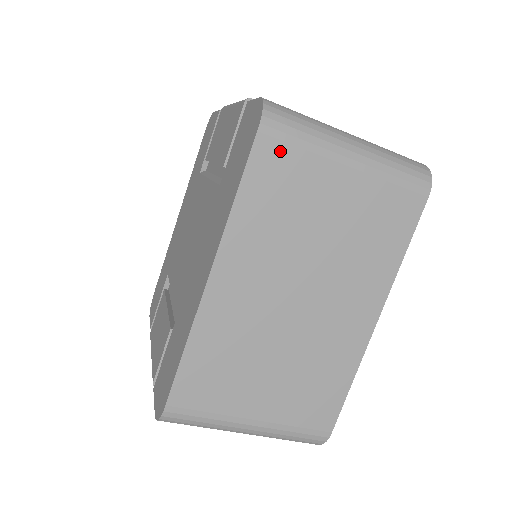
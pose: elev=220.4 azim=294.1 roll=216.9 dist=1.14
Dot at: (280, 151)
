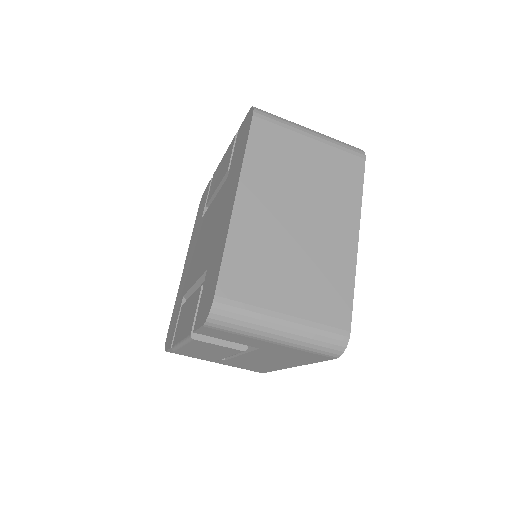
Dot at: (268, 127)
